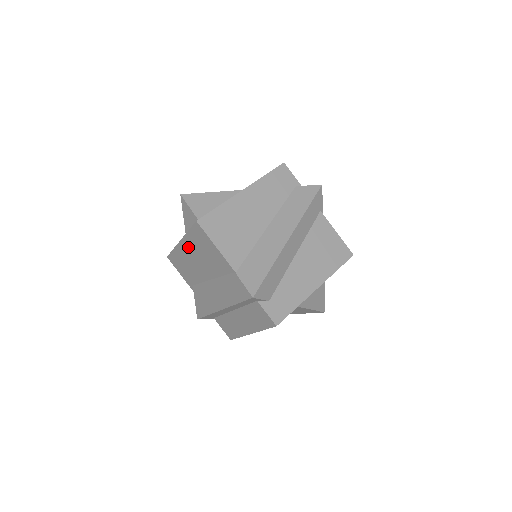
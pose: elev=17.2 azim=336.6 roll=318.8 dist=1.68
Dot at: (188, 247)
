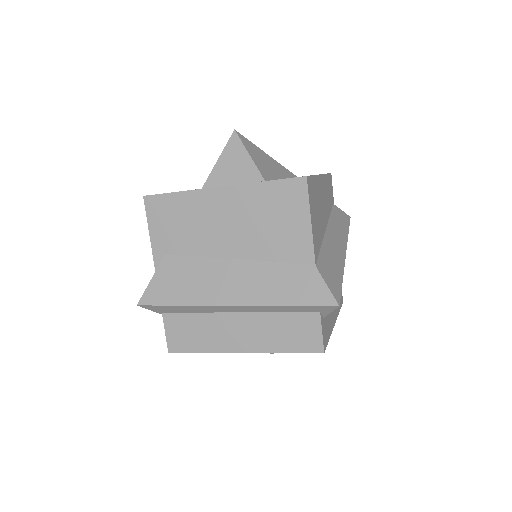
Dot at: (232, 201)
